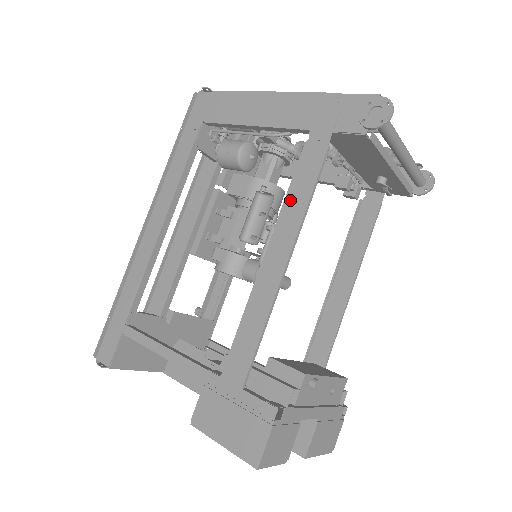
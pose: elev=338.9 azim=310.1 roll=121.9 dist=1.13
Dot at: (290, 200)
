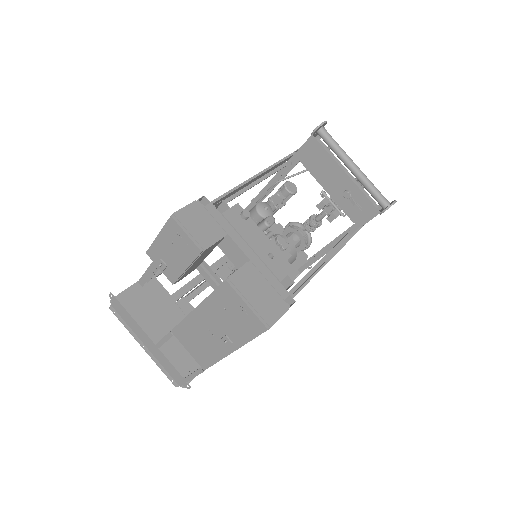
Dot at: (266, 172)
